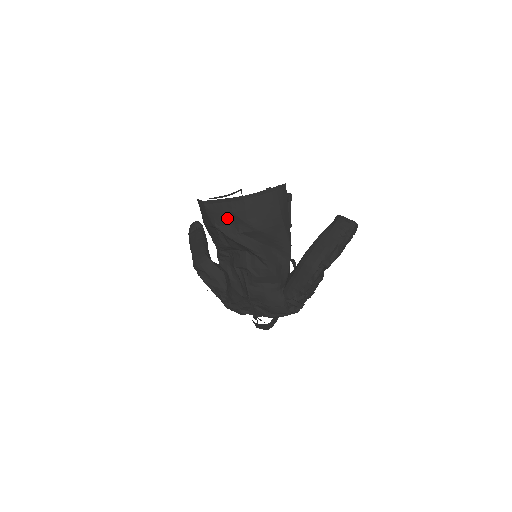
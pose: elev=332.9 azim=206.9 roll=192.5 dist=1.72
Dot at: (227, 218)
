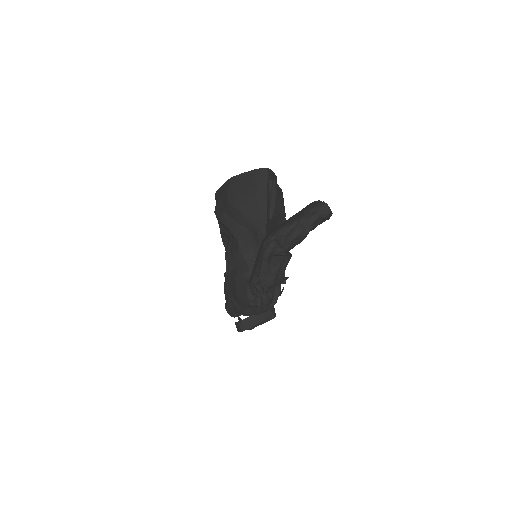
Dot at: (220, 201)
